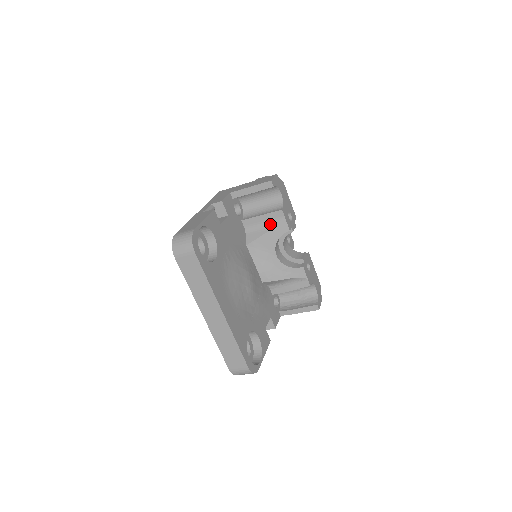
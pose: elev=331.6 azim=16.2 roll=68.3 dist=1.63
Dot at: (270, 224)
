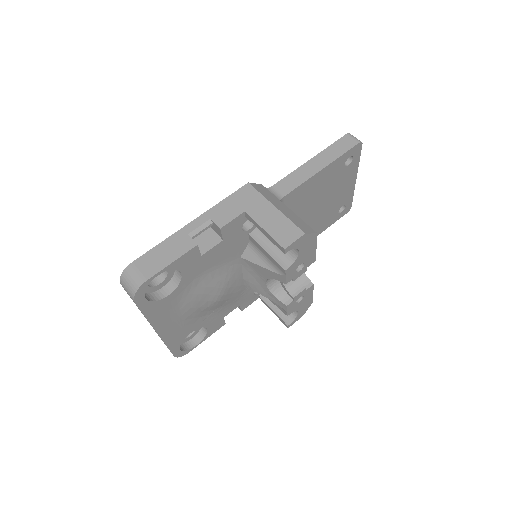
Dot at: (271, 264)
